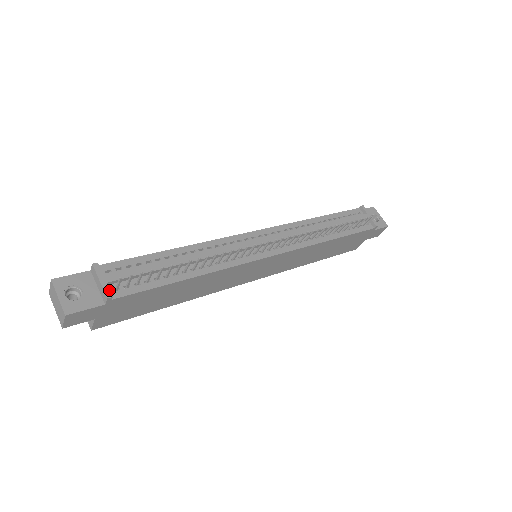
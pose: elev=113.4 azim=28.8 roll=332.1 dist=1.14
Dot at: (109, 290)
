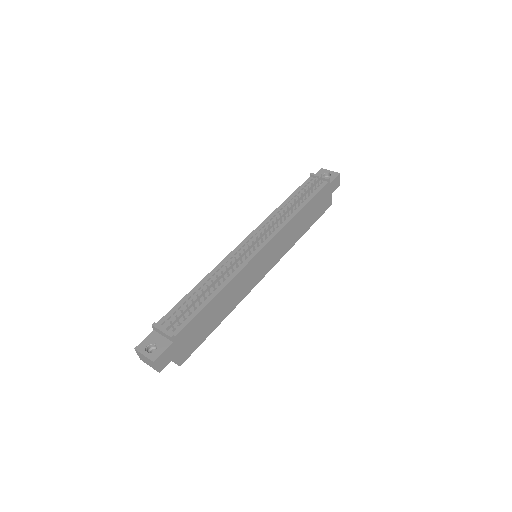
Dot at: (169, 332)
